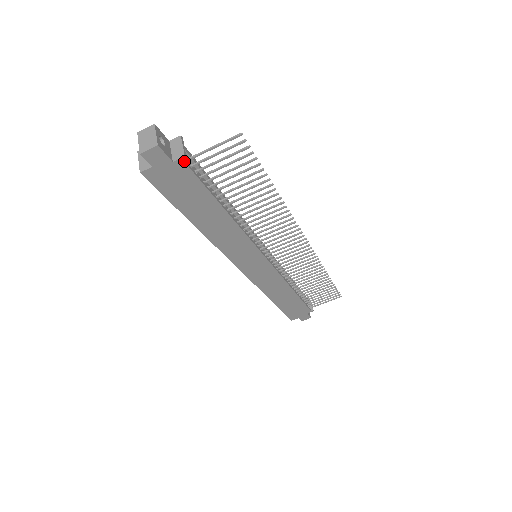
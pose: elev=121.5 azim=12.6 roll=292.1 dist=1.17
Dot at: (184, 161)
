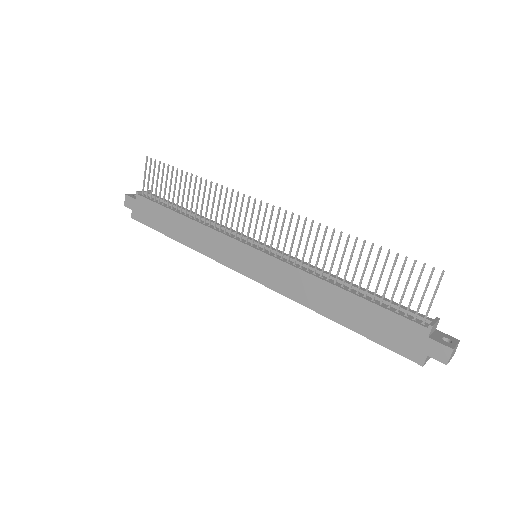
Dot at: (139, 195)
